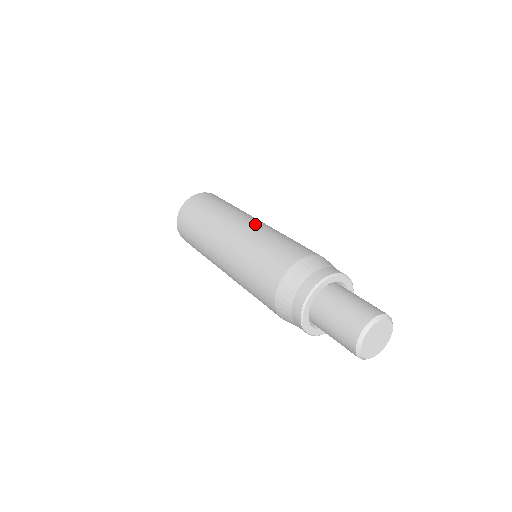
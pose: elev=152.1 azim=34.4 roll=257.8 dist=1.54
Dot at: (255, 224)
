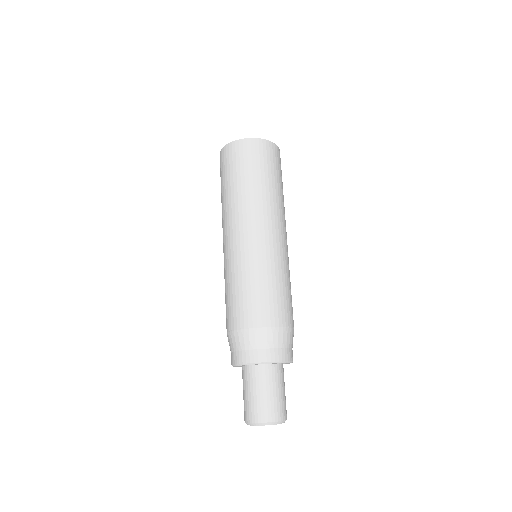
Dot at: (282, 244)
